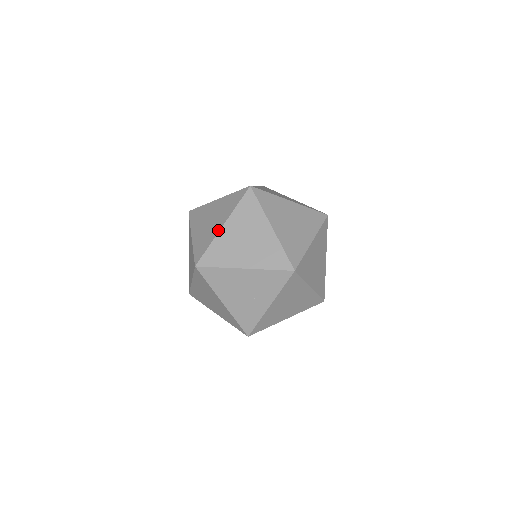
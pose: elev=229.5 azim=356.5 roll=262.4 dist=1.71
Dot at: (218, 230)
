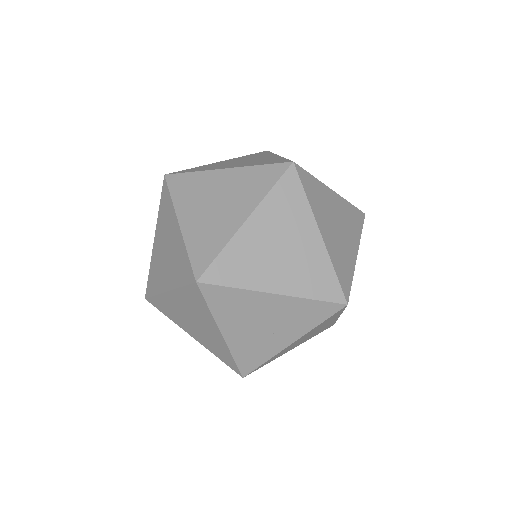
Dot at: (237, 226)
